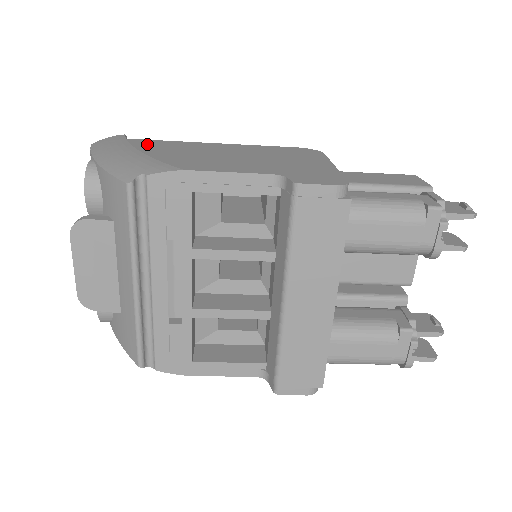
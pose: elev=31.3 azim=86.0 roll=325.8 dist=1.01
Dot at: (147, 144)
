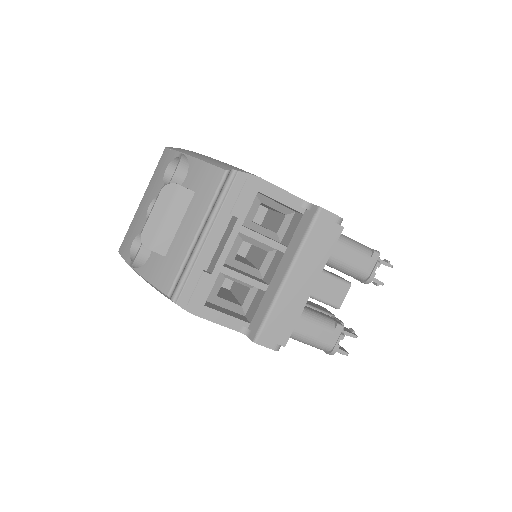
Dot at: occluded
